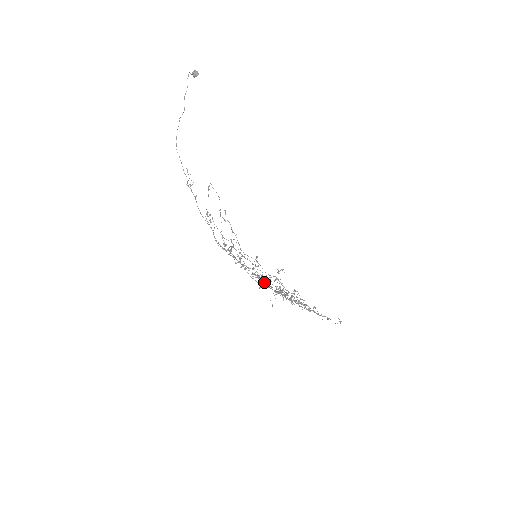
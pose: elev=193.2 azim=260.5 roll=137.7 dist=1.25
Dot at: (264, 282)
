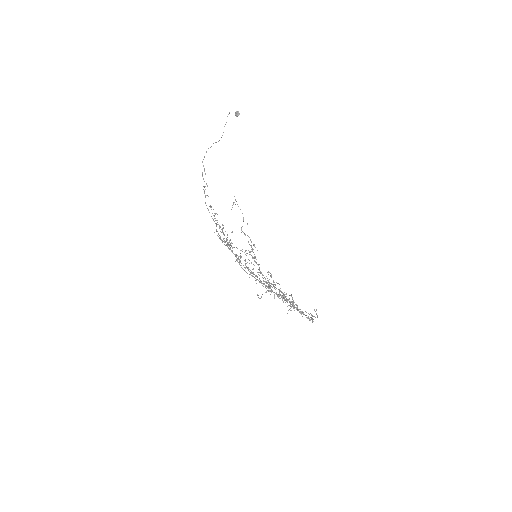
Dot at: (253, 273)
